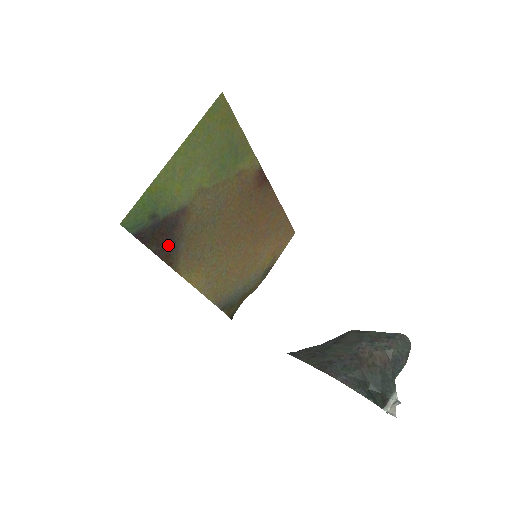
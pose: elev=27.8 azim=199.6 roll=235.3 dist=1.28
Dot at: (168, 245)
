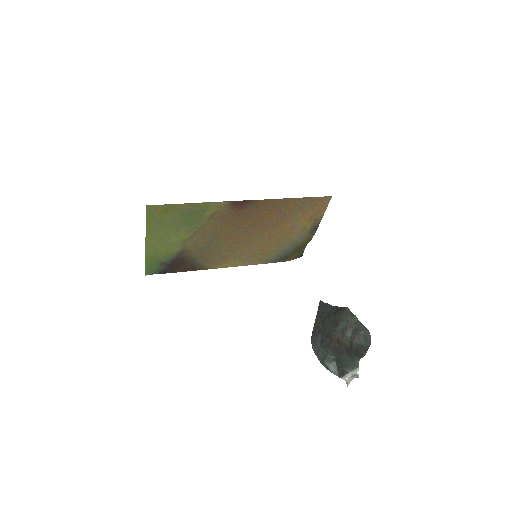
Dot at: (188, 265)
